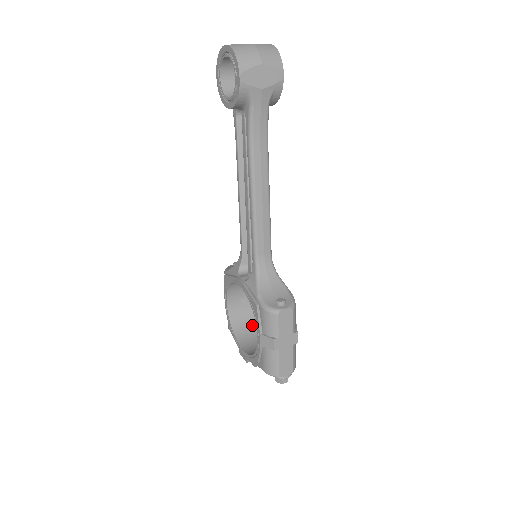
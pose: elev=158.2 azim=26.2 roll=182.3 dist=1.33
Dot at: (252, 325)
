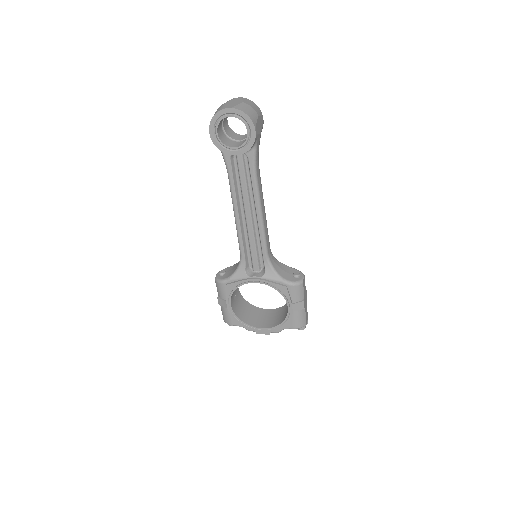
Dot at: (247, 310)
